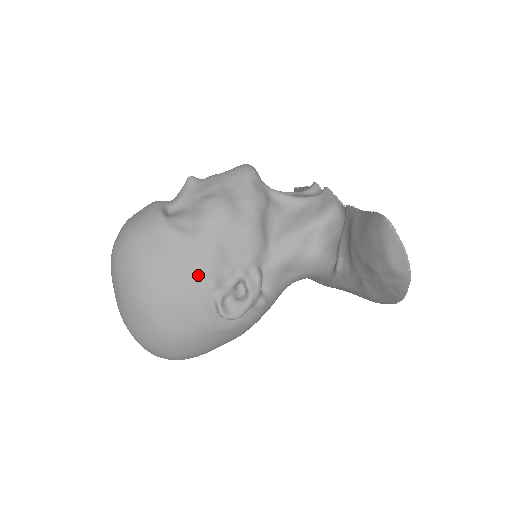
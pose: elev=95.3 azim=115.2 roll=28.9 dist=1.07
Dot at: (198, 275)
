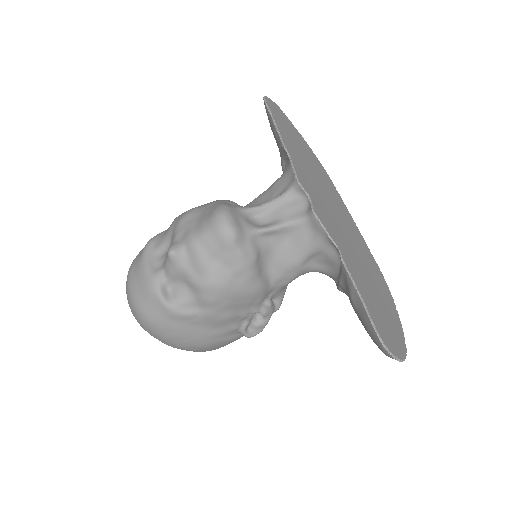
Dot at: (220, 330)
